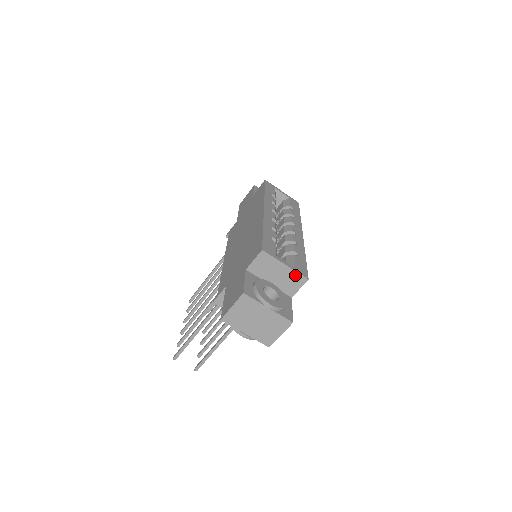
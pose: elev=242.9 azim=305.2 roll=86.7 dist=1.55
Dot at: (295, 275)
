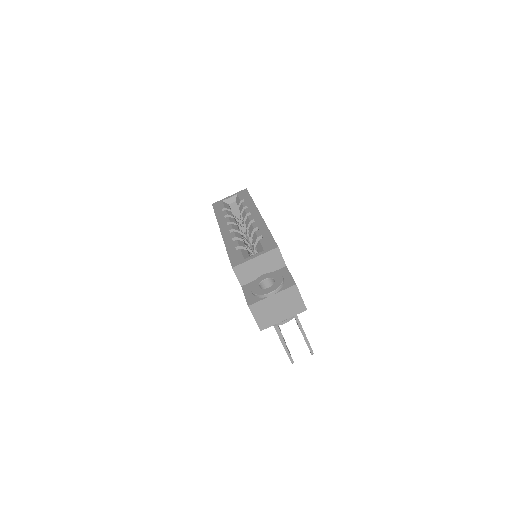
Dot at: (268, 255)
